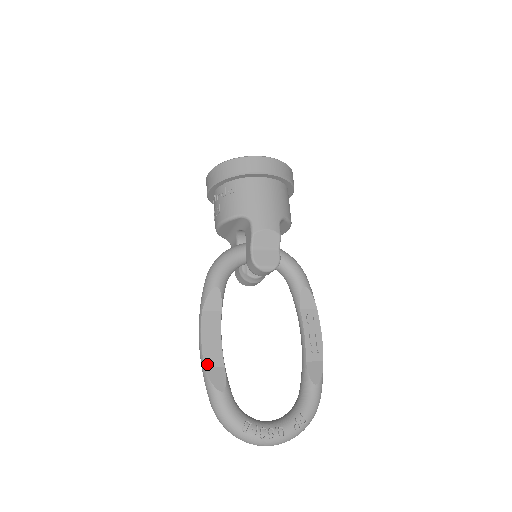
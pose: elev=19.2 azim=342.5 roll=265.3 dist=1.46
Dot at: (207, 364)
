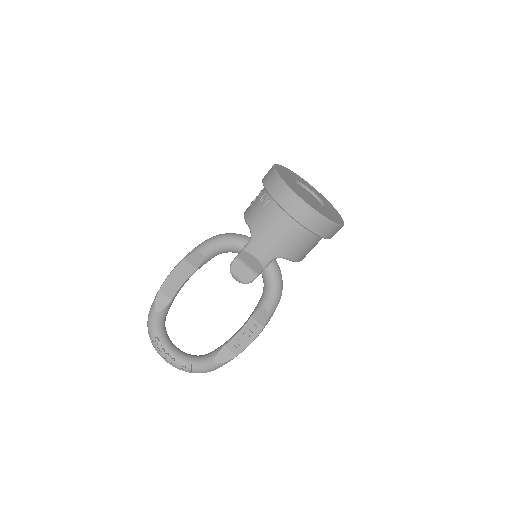
Dot at: (163, 289)
